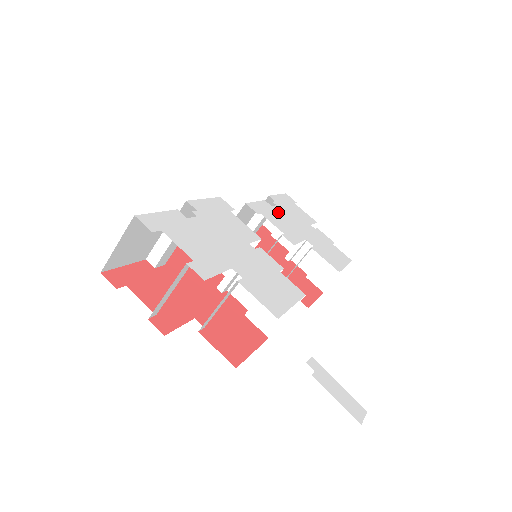
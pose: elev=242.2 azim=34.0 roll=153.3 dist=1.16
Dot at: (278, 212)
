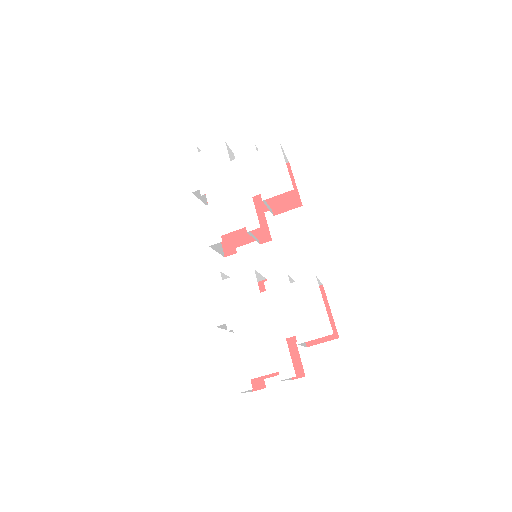
Dot at: (216, 203)
